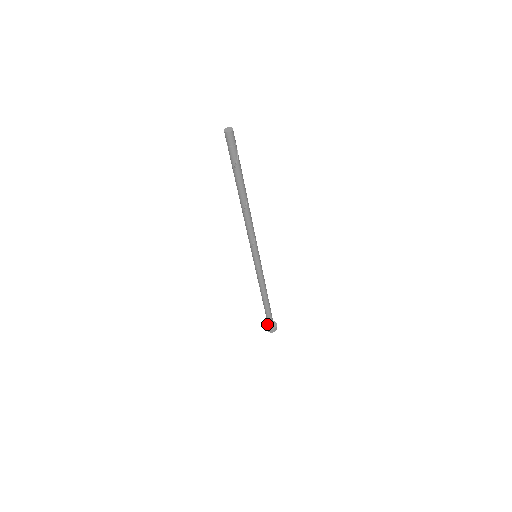
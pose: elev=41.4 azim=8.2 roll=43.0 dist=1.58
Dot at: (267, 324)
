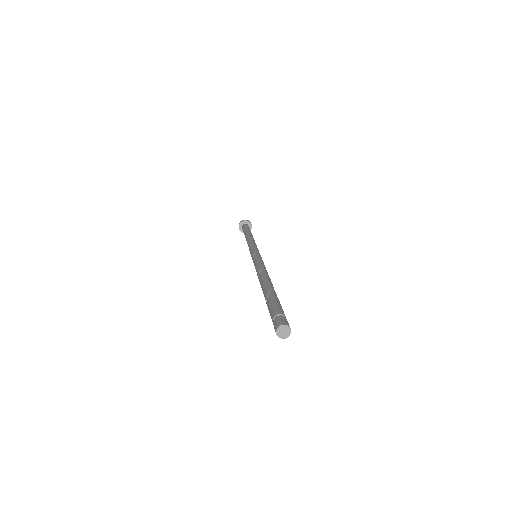
Dot at: (243, 223)
